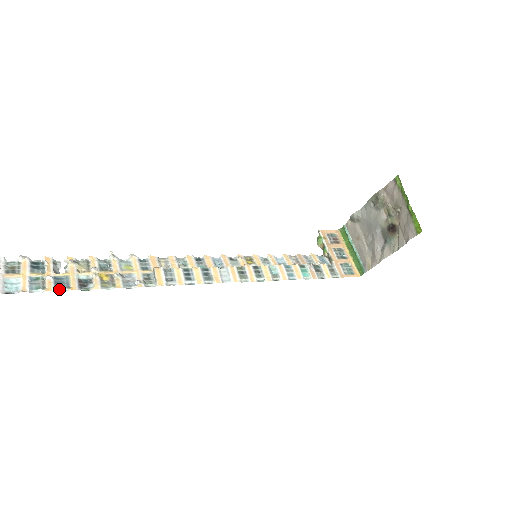
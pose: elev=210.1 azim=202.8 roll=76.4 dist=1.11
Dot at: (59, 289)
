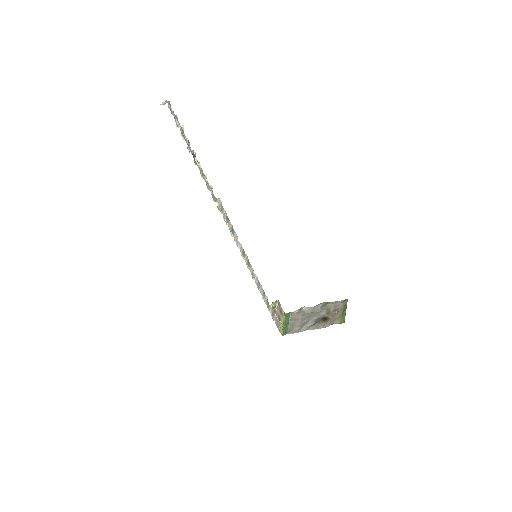
Dot at: (189, 148)
